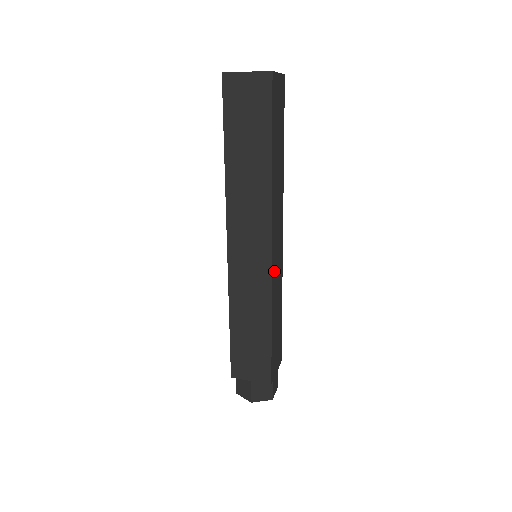
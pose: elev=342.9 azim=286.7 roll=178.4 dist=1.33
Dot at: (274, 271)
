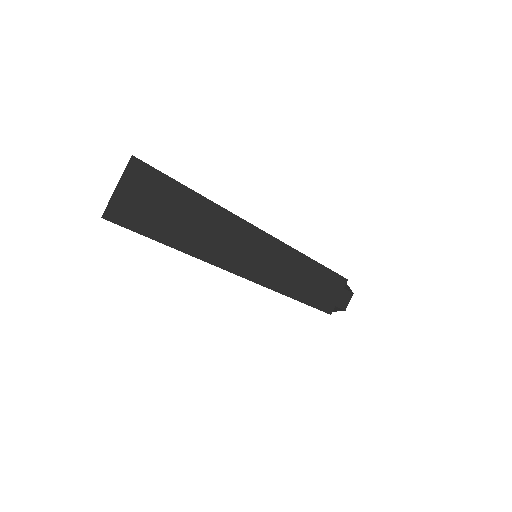
Dot at: (272, 278)
